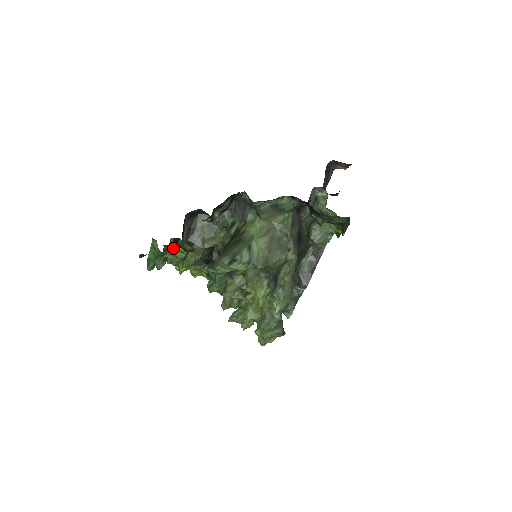
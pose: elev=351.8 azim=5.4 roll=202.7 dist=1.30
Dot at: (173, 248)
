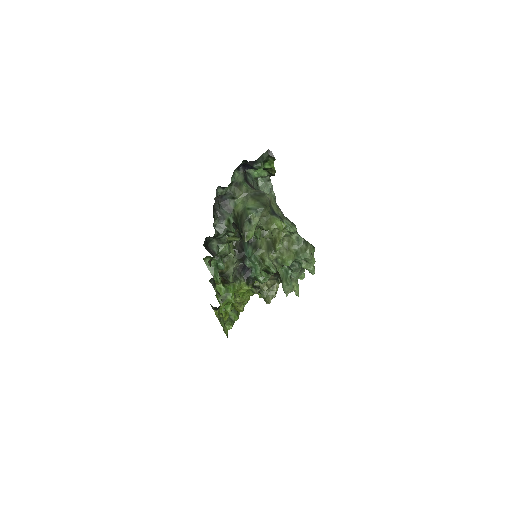
Dot at: occluded
